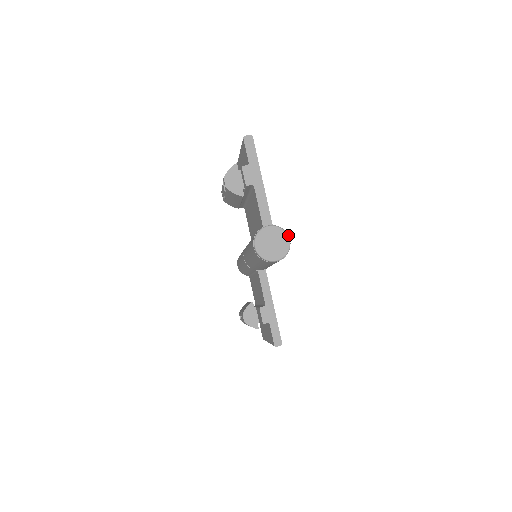
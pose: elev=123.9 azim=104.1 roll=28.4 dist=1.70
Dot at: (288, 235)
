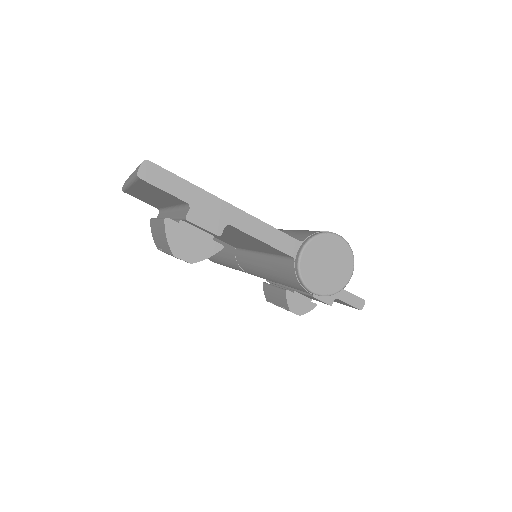
Dot at: (332, 233)
